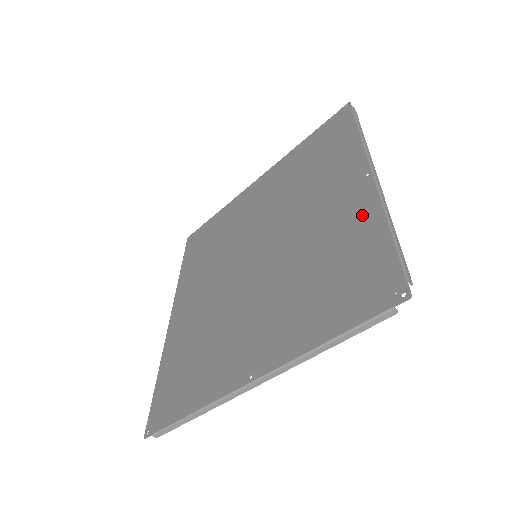
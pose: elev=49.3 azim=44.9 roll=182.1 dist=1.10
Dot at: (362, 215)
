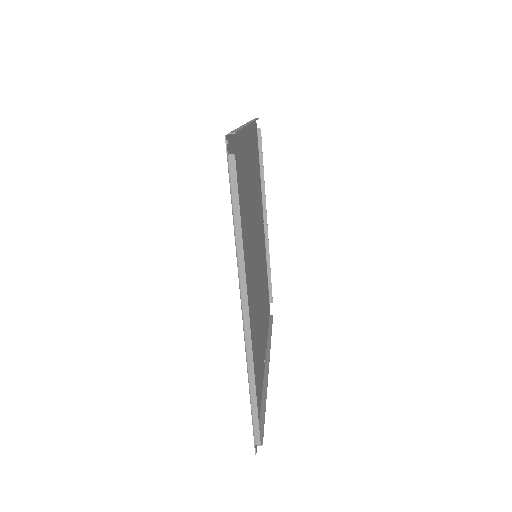
Dot at: occluded
